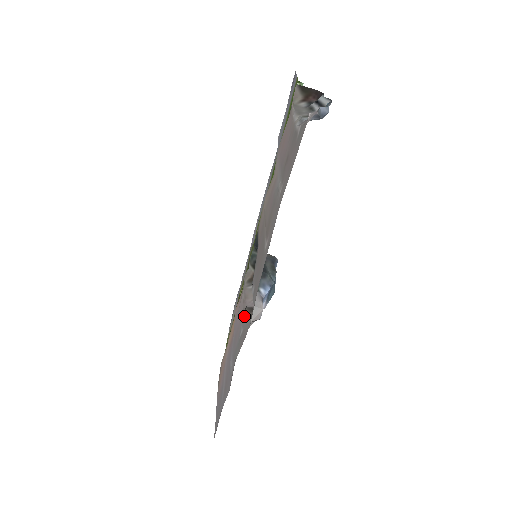
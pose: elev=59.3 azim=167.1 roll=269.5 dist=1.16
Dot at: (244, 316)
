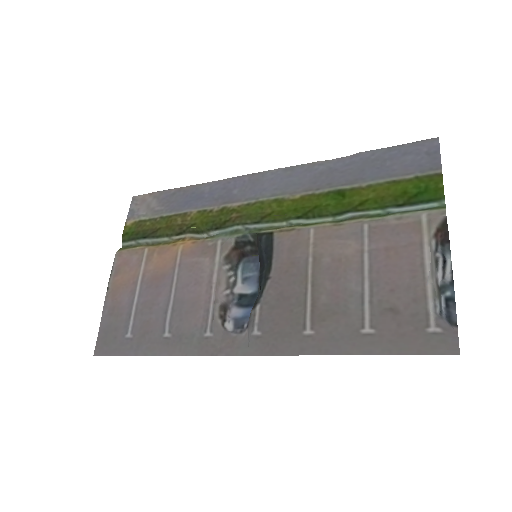
Dot at: (215, 314)
